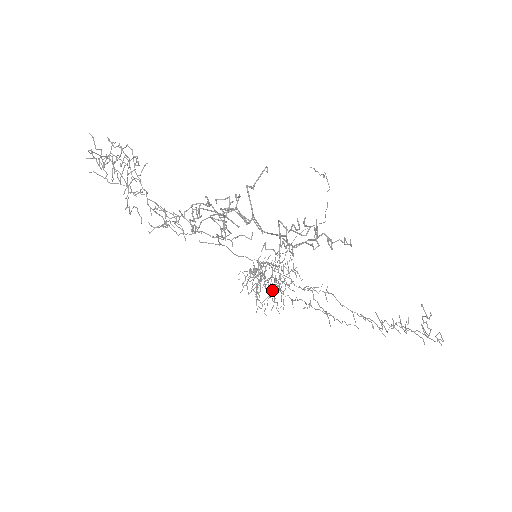
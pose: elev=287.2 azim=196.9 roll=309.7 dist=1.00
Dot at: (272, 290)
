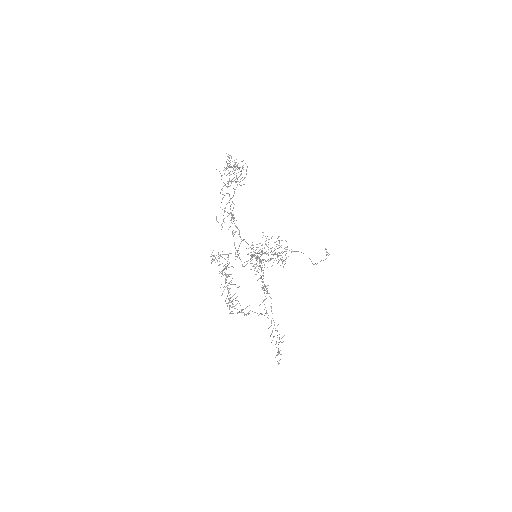
Dot at: occluded
